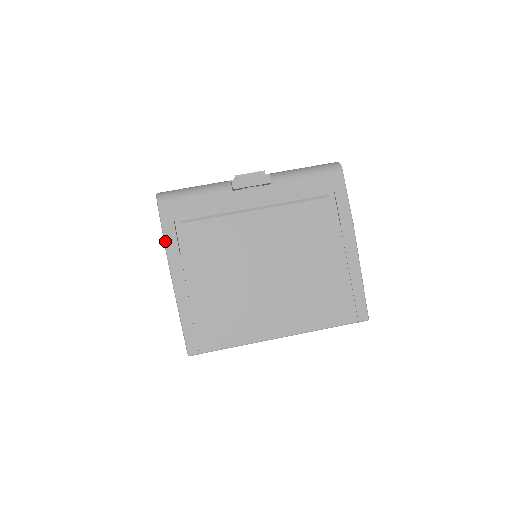
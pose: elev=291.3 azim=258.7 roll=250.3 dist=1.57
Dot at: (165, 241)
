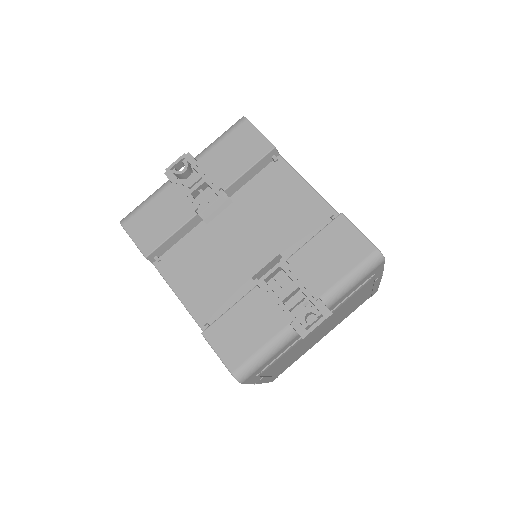
Dot at: occluded
